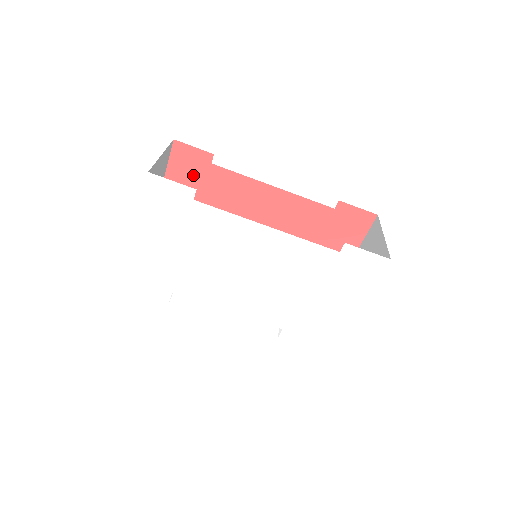
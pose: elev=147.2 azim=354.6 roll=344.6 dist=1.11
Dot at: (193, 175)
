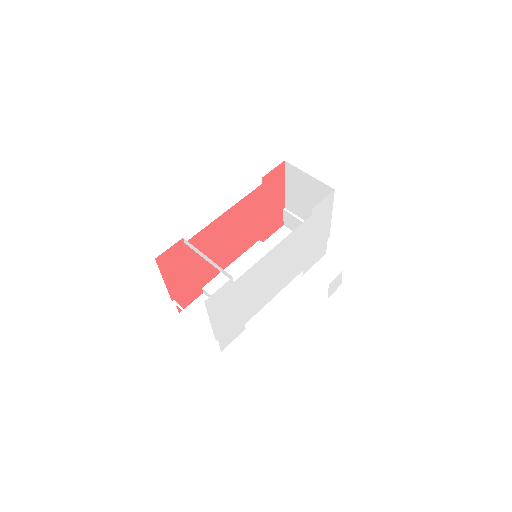
Dot at: (178, 260)
